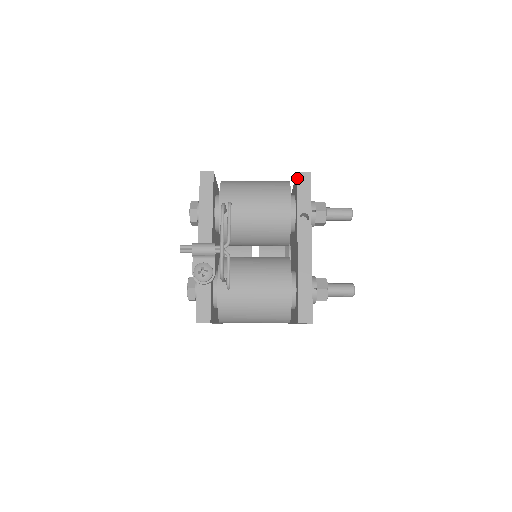
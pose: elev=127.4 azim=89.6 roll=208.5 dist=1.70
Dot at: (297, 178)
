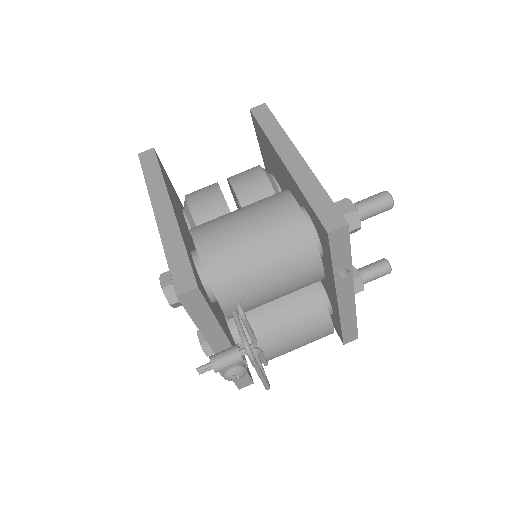
Dot at: (329, 240)
